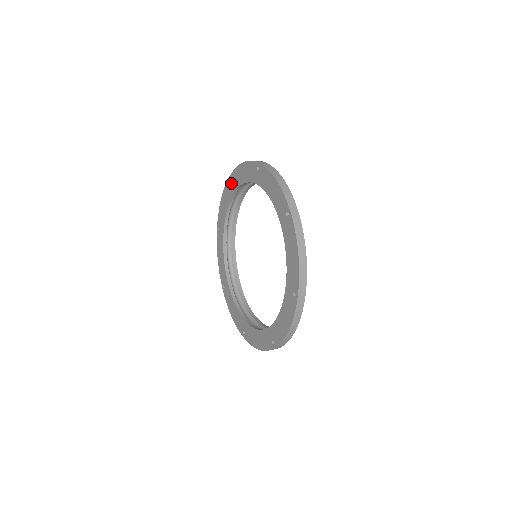
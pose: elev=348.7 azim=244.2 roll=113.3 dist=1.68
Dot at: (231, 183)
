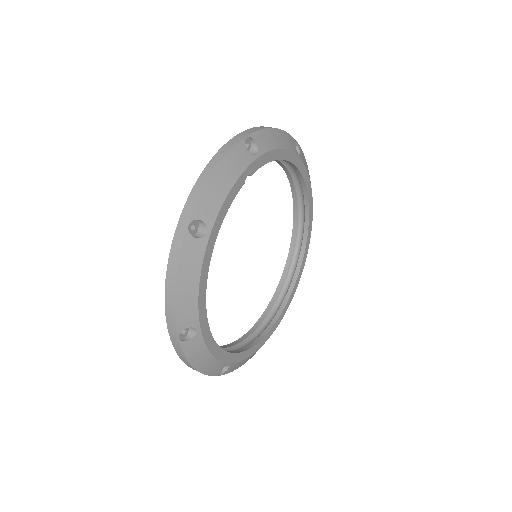
Dot at: occluded
